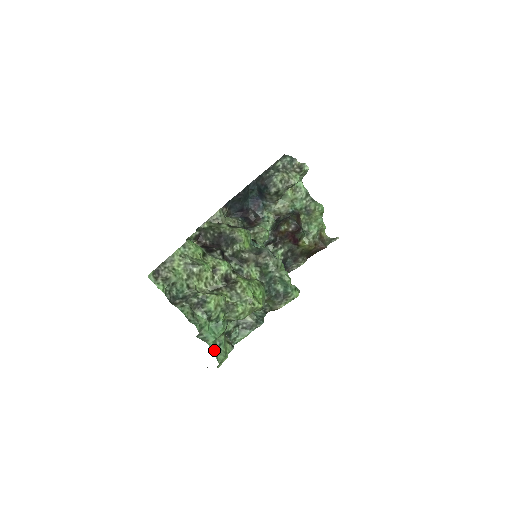
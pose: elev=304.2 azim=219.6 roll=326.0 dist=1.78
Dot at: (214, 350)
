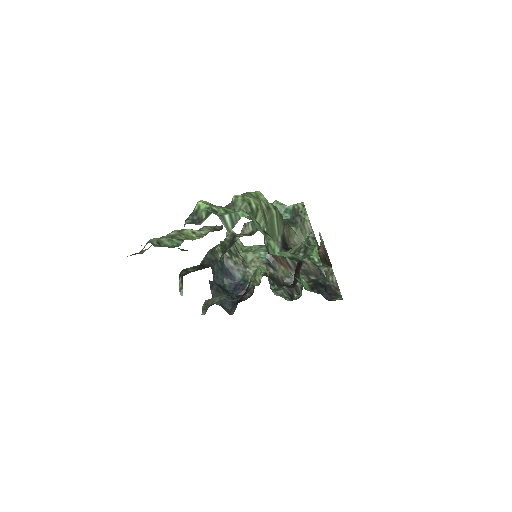
Dot at: occluded
